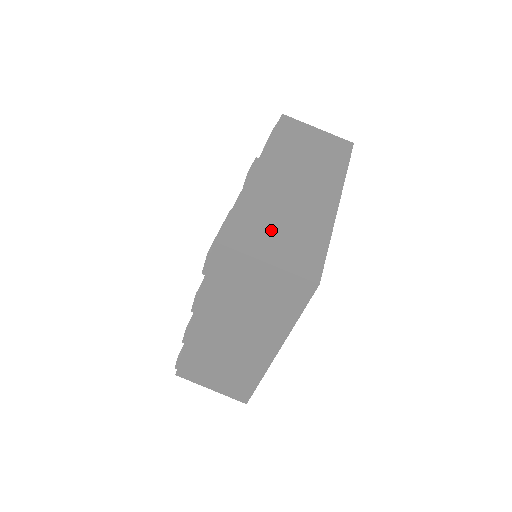
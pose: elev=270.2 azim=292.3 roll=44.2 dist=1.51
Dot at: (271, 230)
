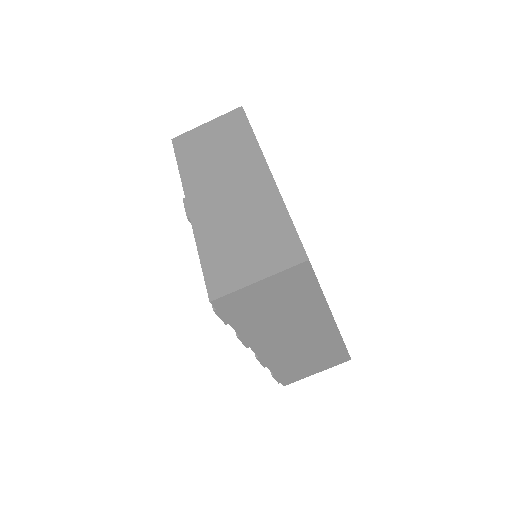
Dot at: (240, 250)
